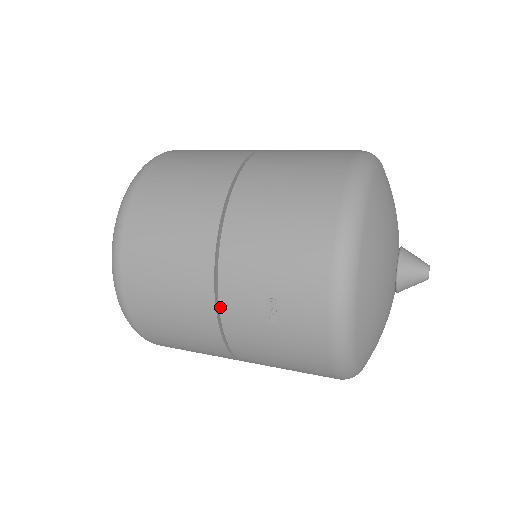
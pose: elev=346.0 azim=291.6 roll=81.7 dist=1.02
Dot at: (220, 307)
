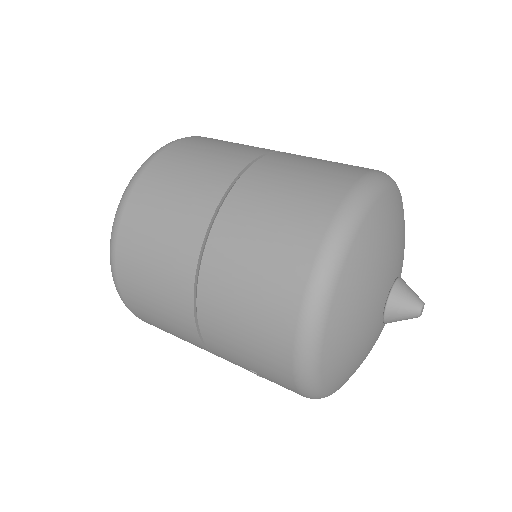
Dot at: (218, 356)
